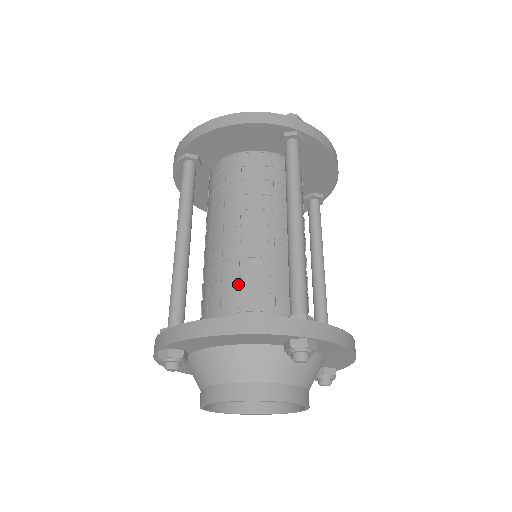
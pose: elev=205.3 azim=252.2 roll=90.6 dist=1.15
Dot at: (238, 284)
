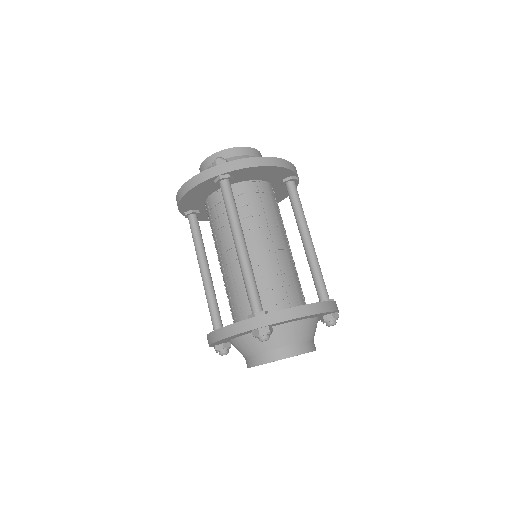
Dot at: (285, 279)
